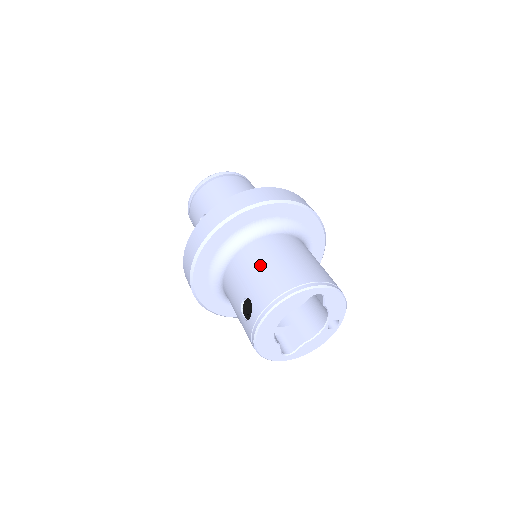
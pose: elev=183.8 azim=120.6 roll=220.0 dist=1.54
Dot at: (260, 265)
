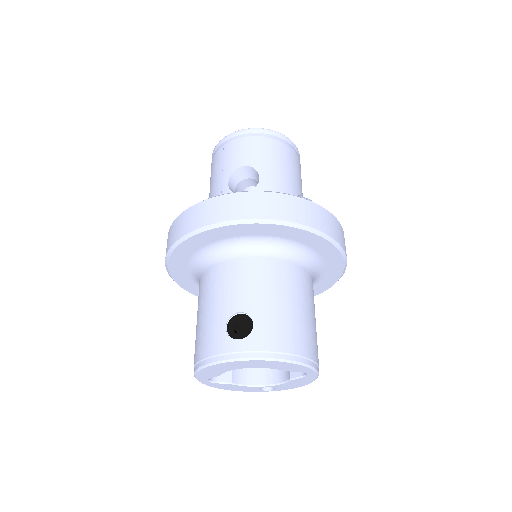
Dot at: (287, 298)
